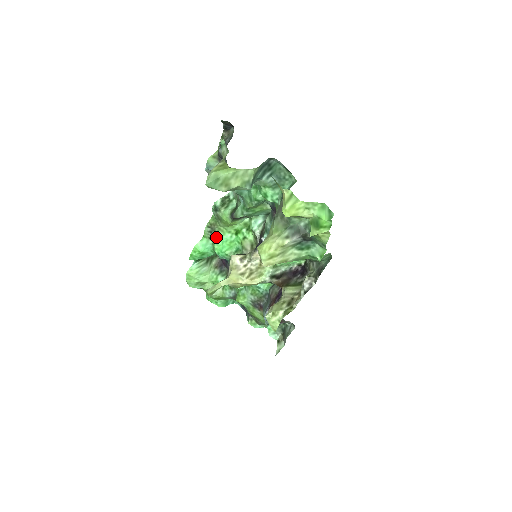
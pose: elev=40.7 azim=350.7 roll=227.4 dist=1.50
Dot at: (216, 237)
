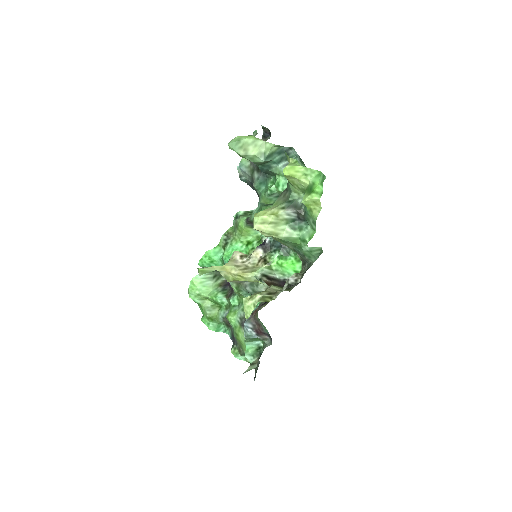
Dot at: (229, 245)
